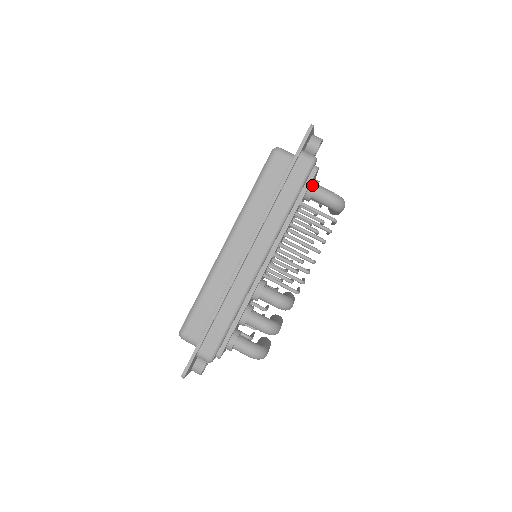
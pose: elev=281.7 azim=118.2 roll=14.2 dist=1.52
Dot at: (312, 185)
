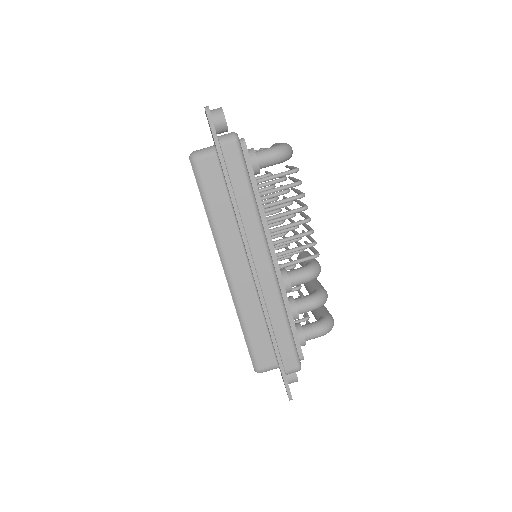
Dot at: (252, 159)
